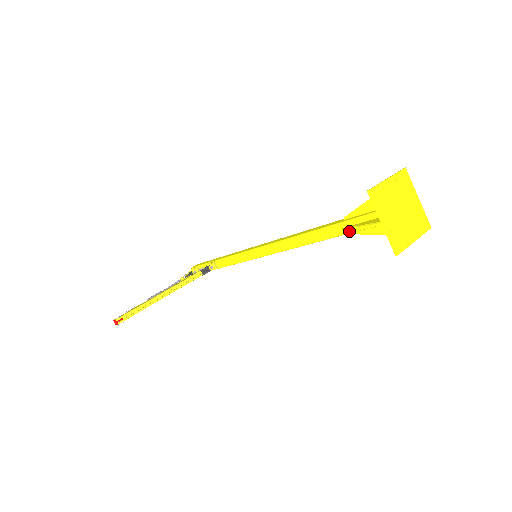
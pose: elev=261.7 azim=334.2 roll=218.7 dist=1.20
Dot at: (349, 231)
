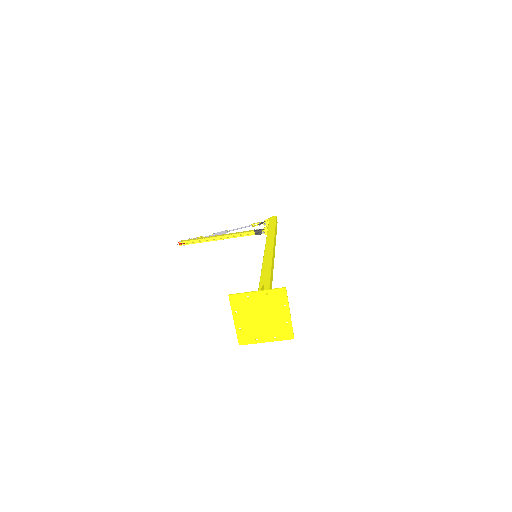
Dot at: occluded
